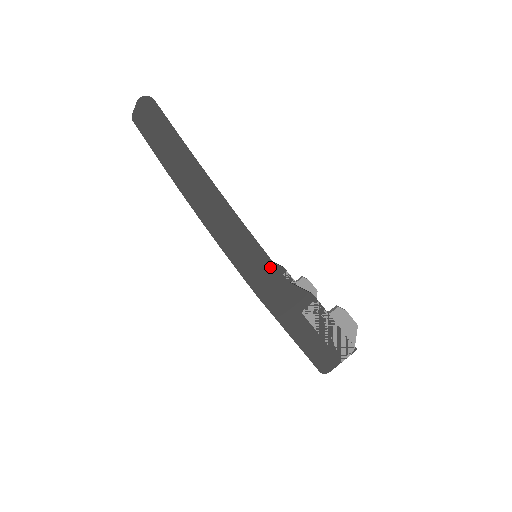
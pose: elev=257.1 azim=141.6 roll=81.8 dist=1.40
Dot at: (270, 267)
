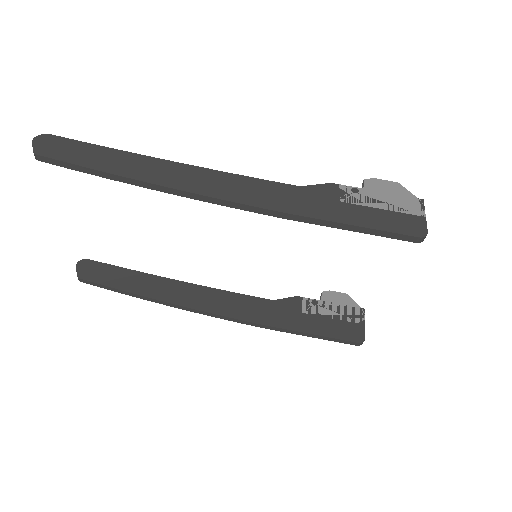
Dot at: (270, 185)
